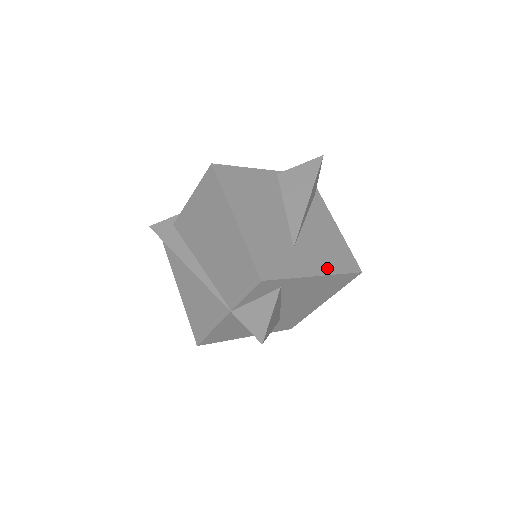
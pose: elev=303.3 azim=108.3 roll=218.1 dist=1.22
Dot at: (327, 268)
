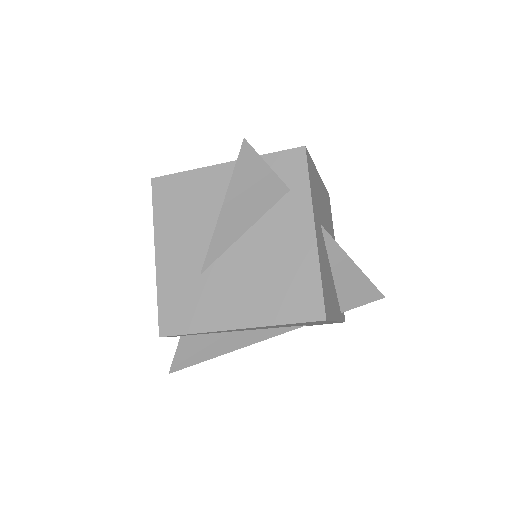
Dot at: (320, 256)
